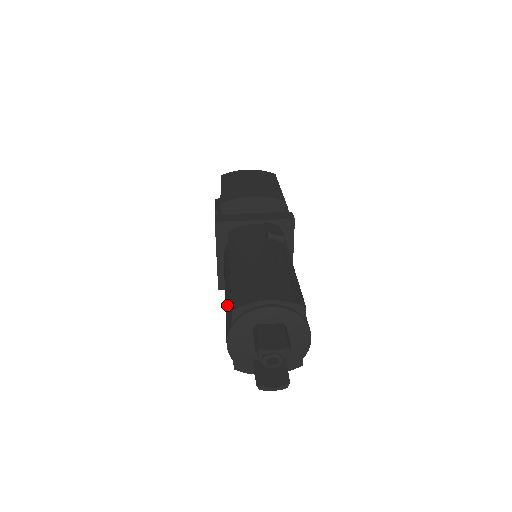
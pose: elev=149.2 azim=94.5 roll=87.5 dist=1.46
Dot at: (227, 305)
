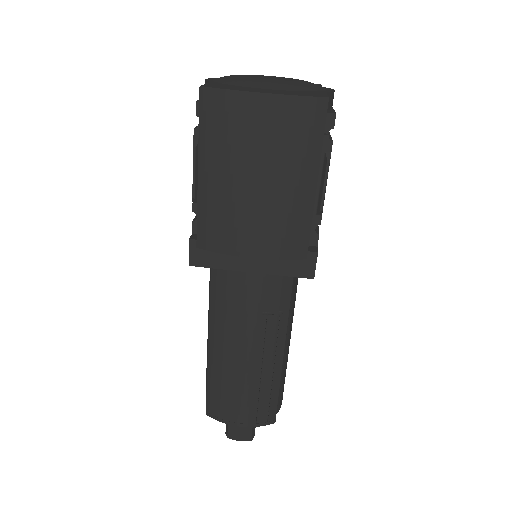
Dot at: occluded
